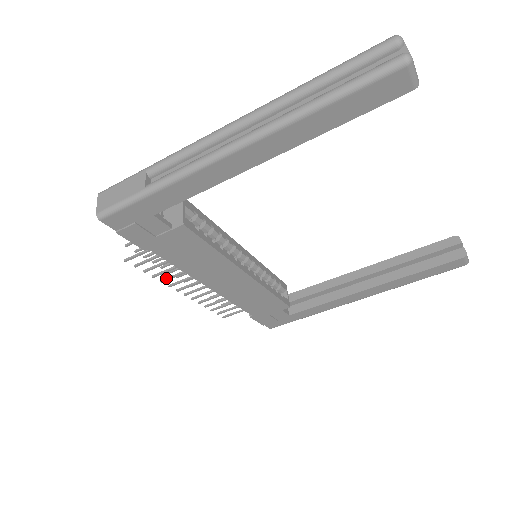
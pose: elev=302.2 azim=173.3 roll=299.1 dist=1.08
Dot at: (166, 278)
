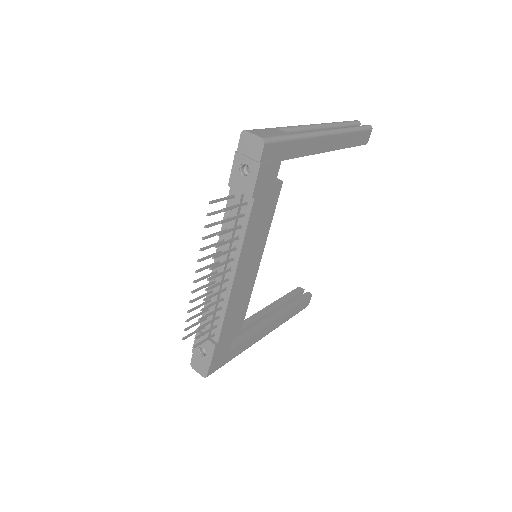
Dot at: (217, 254)
